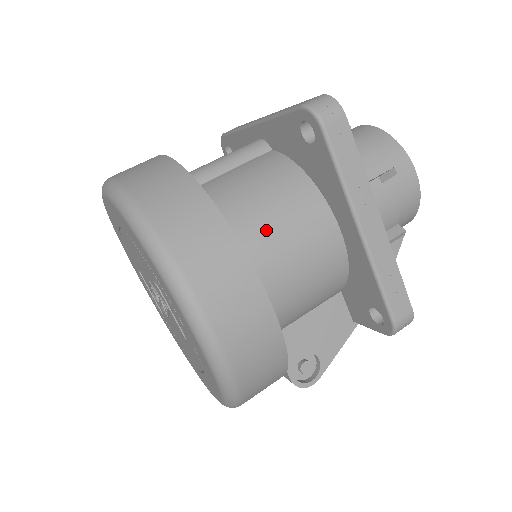
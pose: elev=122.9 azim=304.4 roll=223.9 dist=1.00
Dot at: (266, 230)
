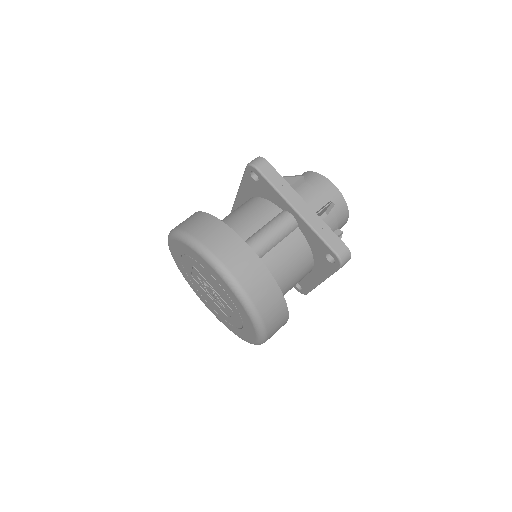
Dot at: (288, 287)
